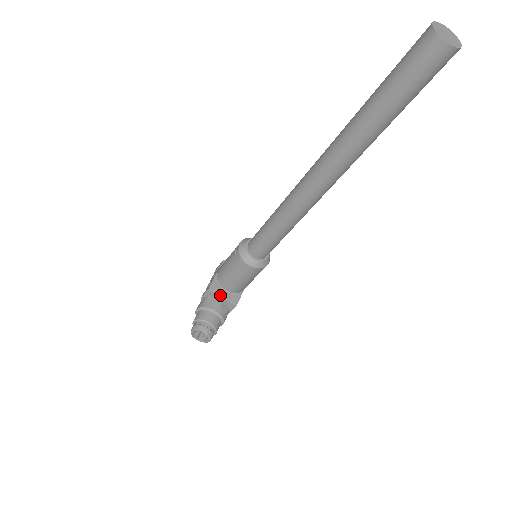
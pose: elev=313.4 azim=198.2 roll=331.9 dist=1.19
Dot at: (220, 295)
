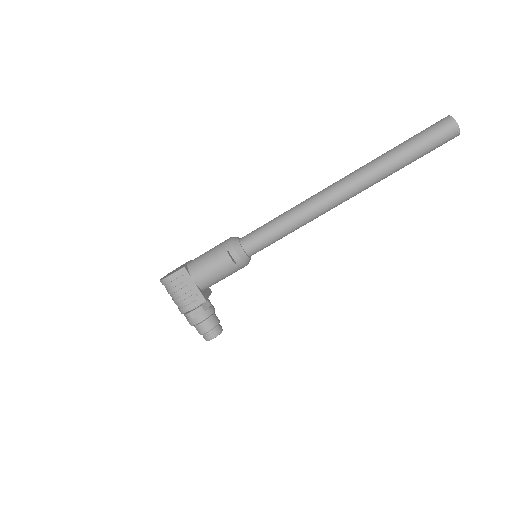
Dot at: occluded
